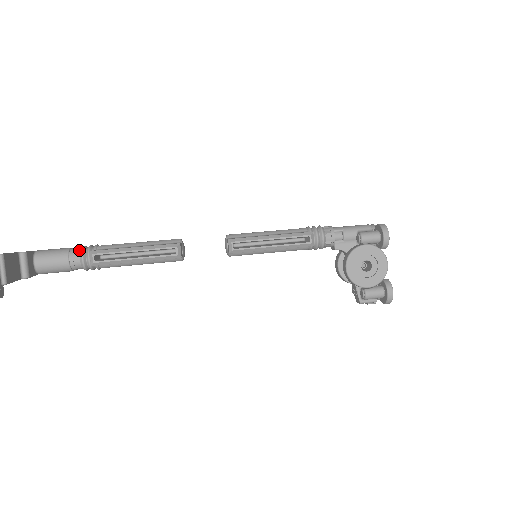
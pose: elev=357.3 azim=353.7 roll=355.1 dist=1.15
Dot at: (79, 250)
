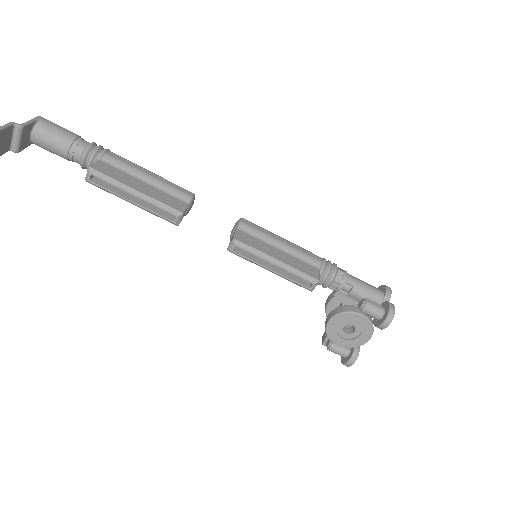
Dot at: (84, 147)
